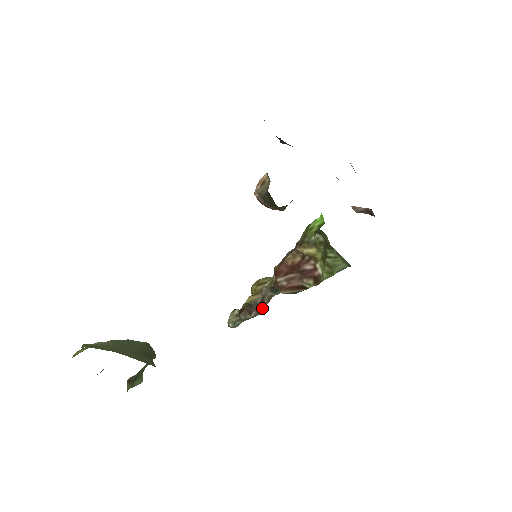
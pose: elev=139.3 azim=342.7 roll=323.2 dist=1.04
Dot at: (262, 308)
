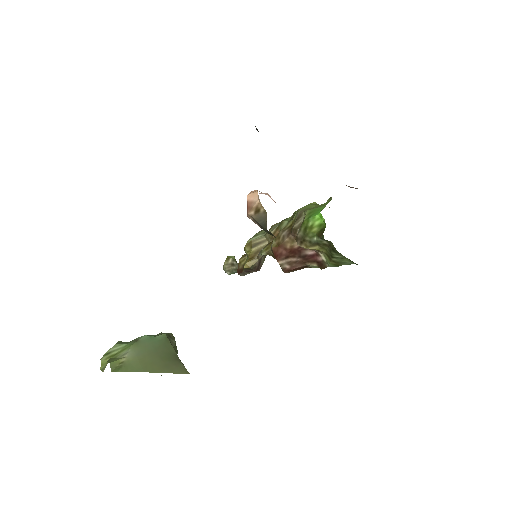
Dot at: (260, 266)
